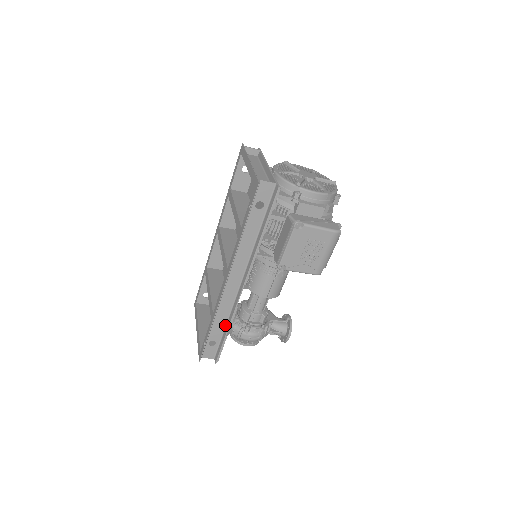
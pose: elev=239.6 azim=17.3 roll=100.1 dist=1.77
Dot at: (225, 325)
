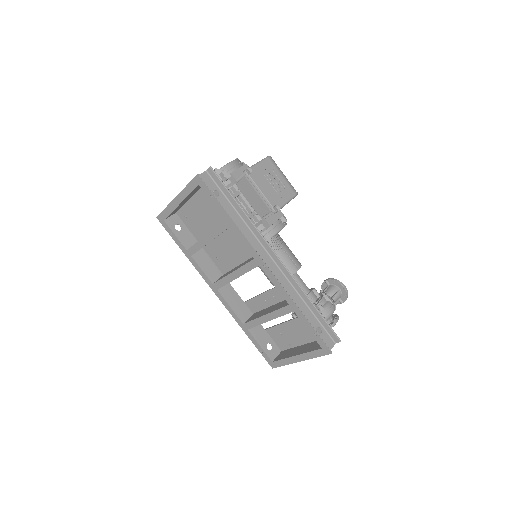
Dot at: (306, 305)
